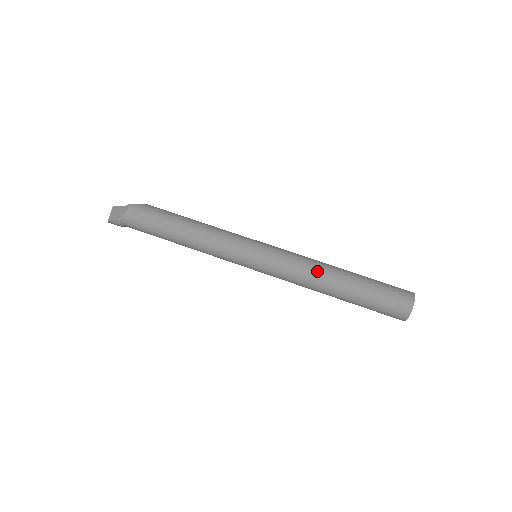
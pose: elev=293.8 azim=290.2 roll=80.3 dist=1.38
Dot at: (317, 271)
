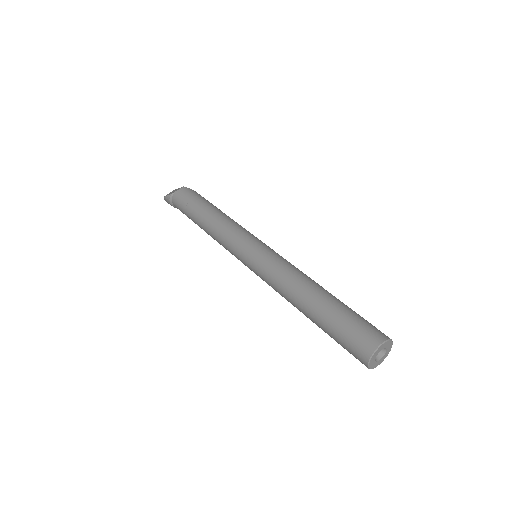
Dot at: (298, 279)
